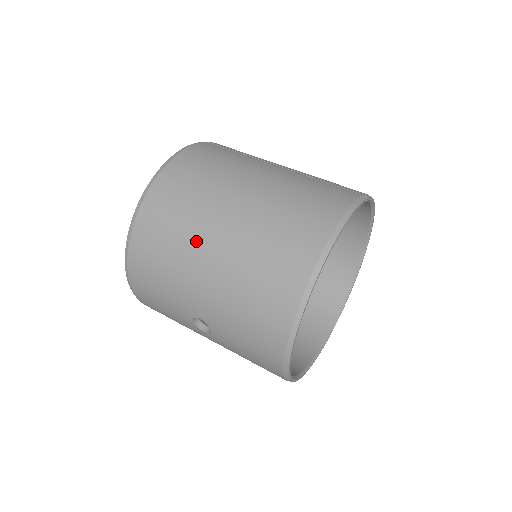
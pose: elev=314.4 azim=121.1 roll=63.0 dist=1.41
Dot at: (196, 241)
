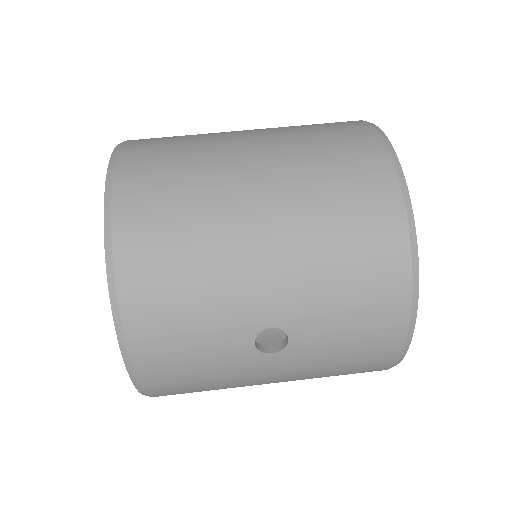
Dot at: (228, 211)
